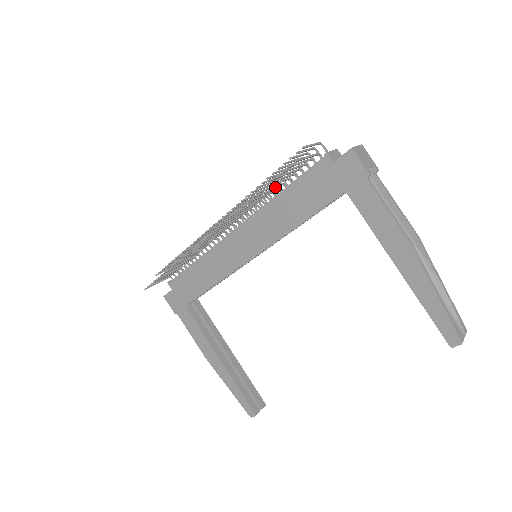
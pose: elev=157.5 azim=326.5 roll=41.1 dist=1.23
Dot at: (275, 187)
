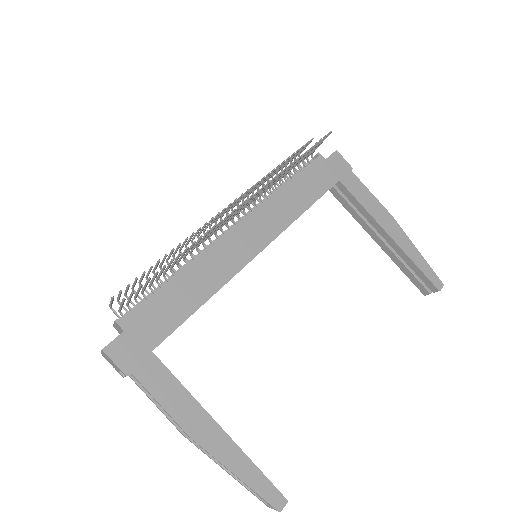
Dot at: occluded
